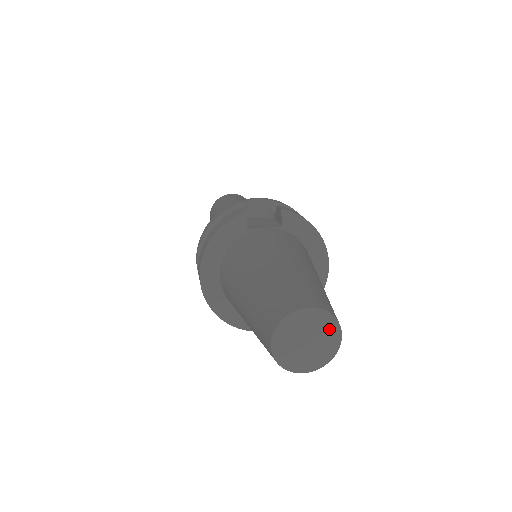
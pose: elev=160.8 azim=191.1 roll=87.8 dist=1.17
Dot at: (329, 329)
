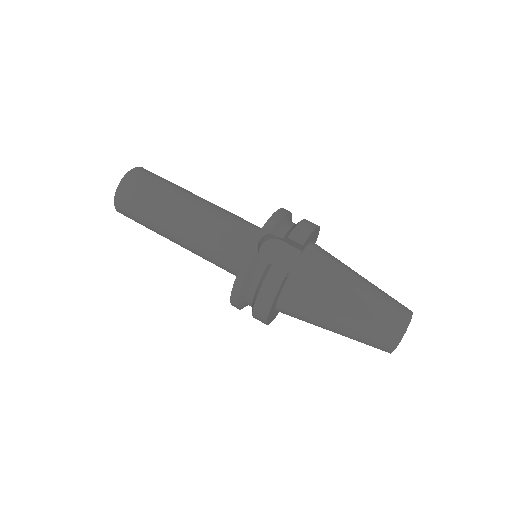
Dot at: occluded
